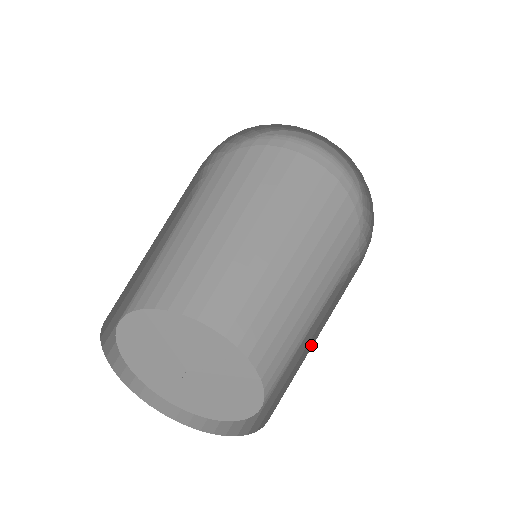
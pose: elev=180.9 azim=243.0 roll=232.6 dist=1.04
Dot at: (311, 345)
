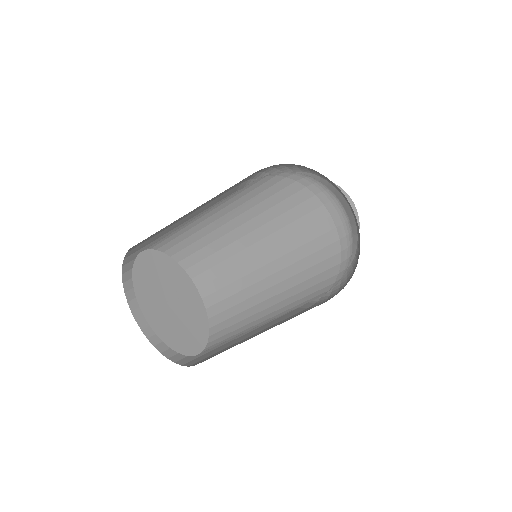
Dot at: occluded
